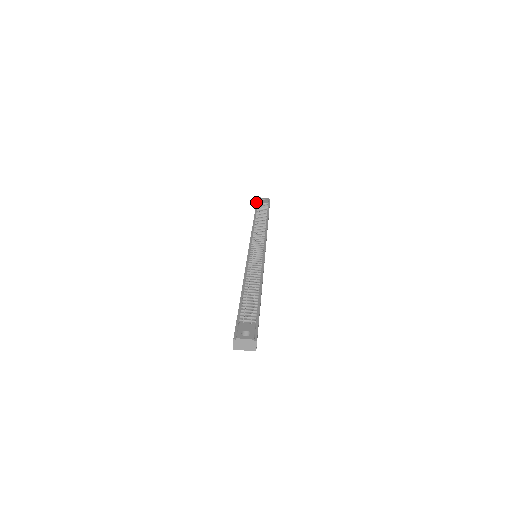
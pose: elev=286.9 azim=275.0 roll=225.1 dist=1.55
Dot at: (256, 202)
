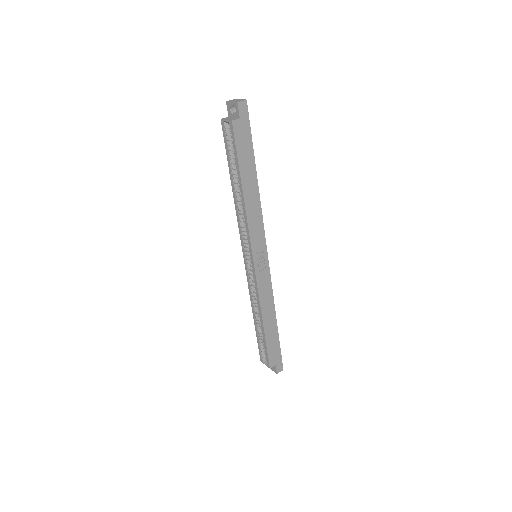
Dot at: occluded
